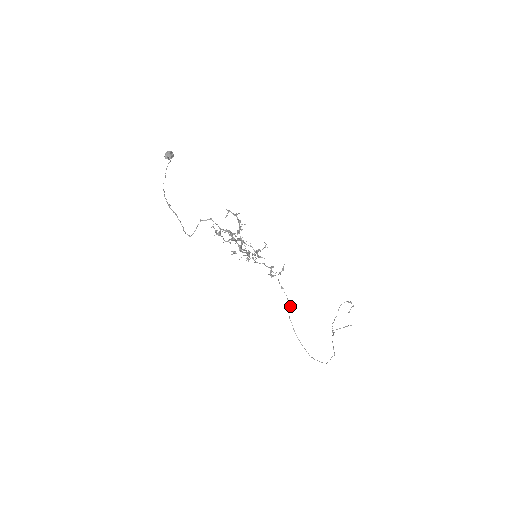
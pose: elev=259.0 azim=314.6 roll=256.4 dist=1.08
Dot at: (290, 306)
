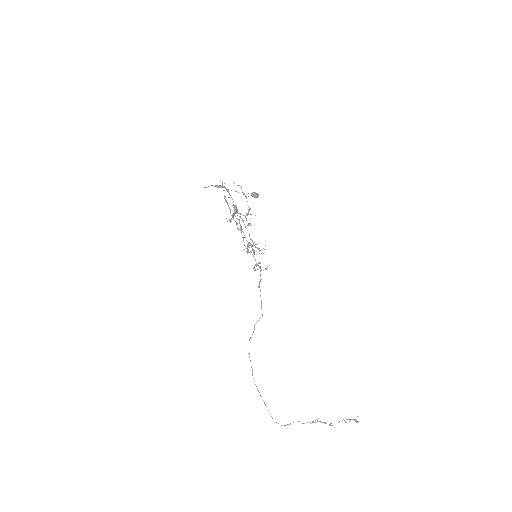
Dot at: occluded
